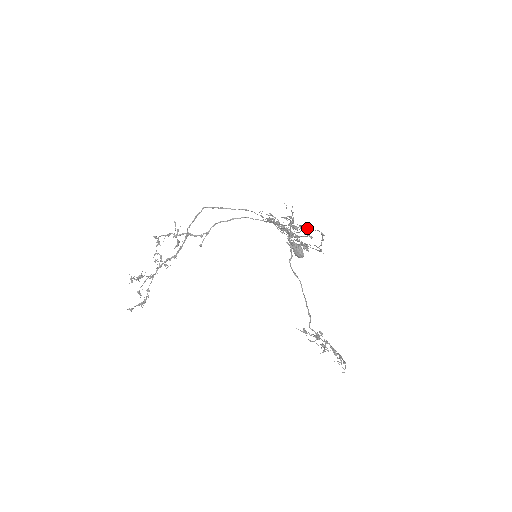
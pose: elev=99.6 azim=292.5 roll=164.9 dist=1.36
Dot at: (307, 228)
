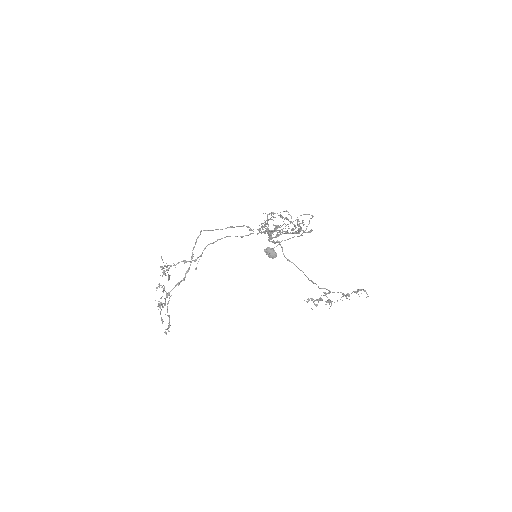
Dot at: (301, 215)
